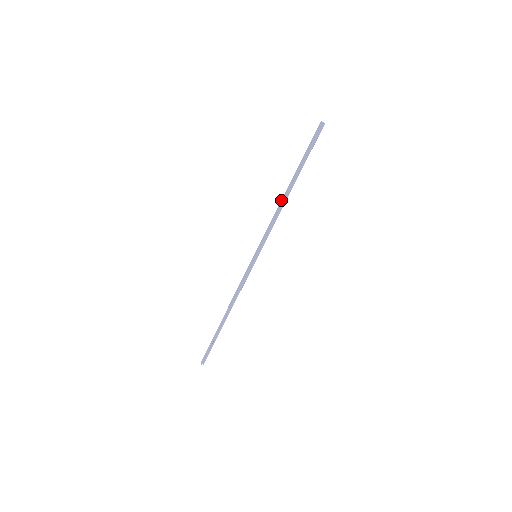
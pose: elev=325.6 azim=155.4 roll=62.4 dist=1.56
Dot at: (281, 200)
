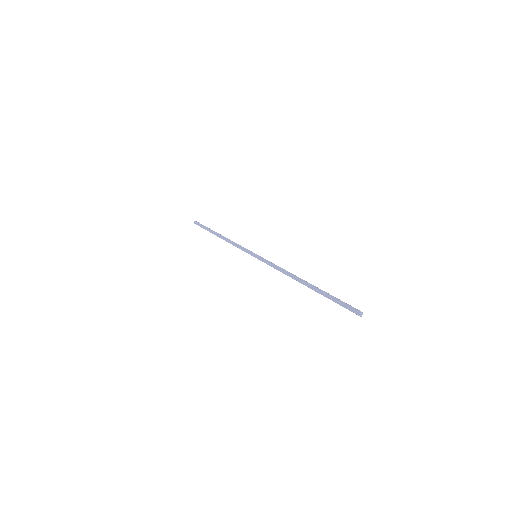
Dot at: (294, 275)
